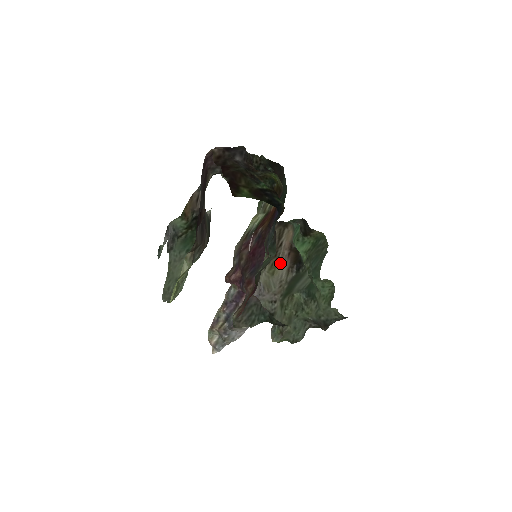
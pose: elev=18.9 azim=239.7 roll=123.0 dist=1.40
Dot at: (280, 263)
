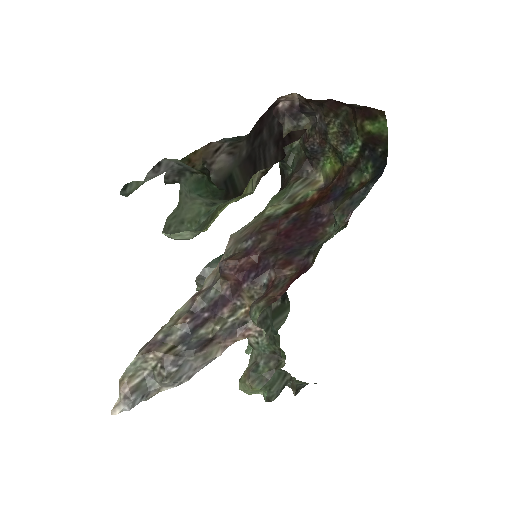
Dot at: occluded
